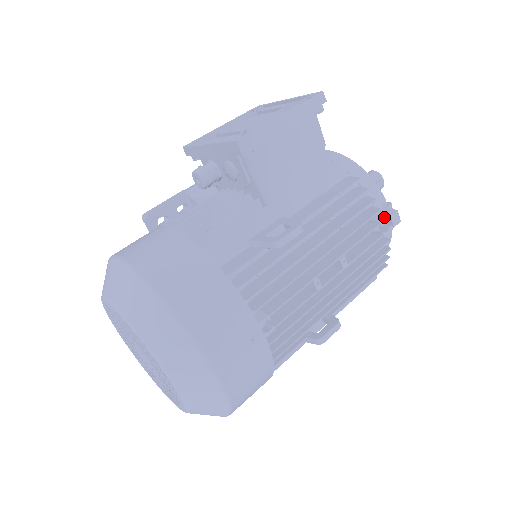
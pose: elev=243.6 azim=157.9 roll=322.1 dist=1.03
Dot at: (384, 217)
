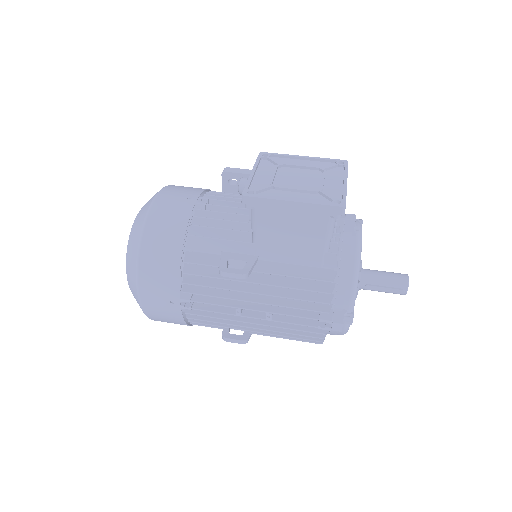
Dot at: (328, 318)
